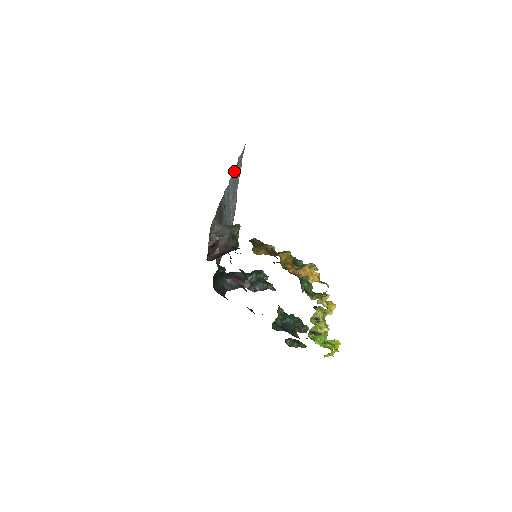
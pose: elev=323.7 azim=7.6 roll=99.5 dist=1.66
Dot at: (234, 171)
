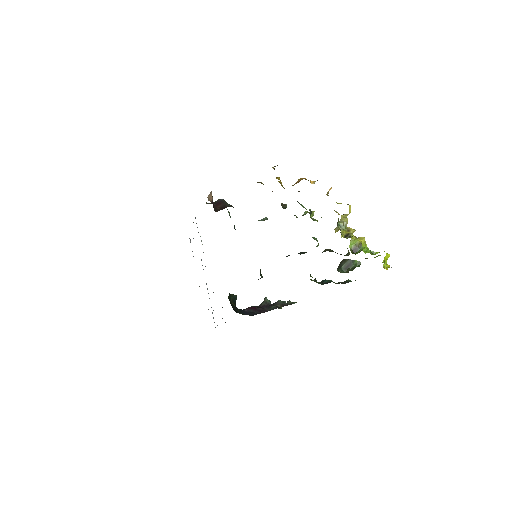
Dot at: occluded
